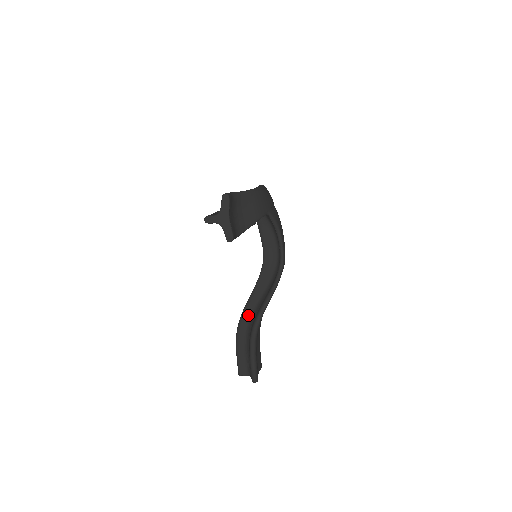
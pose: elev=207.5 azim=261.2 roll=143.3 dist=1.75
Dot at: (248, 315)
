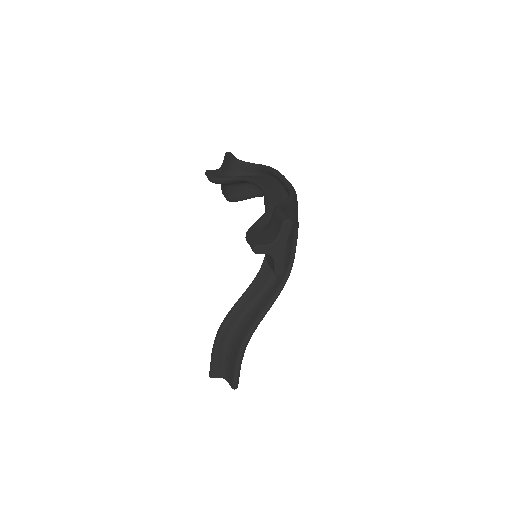
Dot at: (235, 319)
